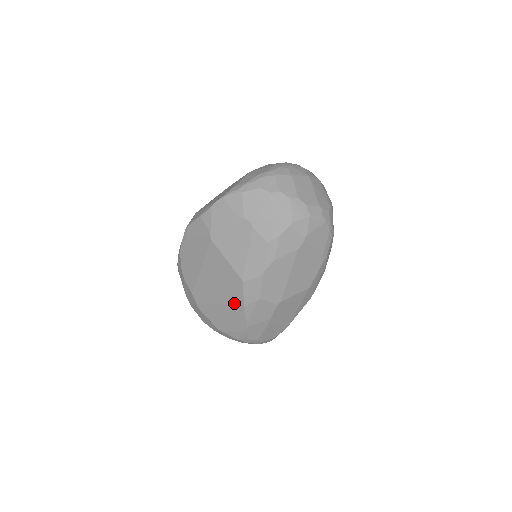
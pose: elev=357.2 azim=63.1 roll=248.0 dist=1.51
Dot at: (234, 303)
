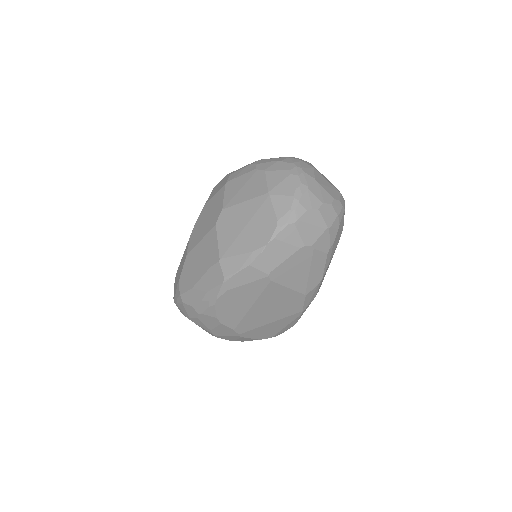
Dot at: (290, 314)
